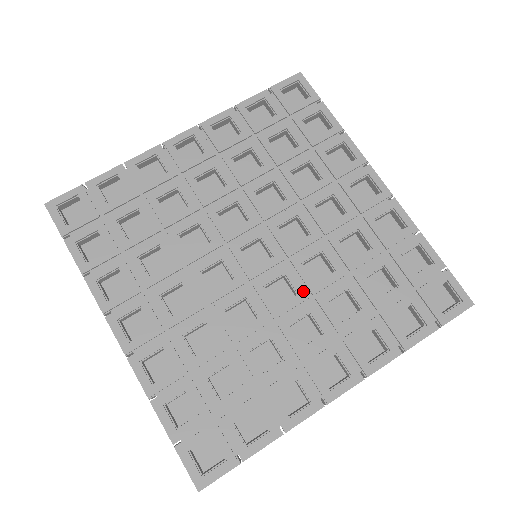
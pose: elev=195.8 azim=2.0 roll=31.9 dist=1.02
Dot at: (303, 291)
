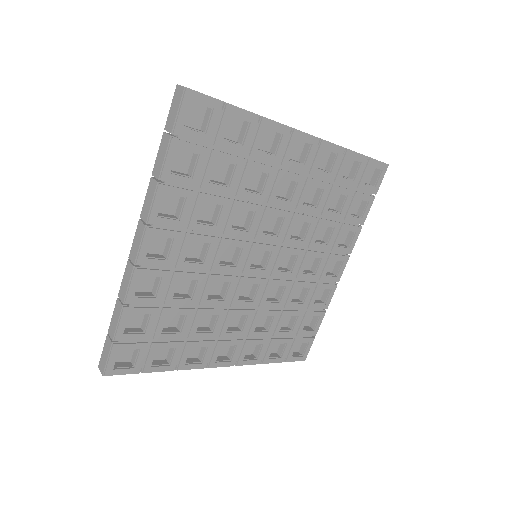
Dot at: (300, 251)
